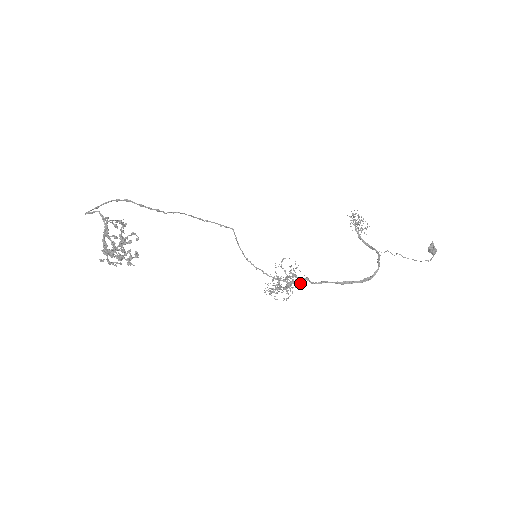
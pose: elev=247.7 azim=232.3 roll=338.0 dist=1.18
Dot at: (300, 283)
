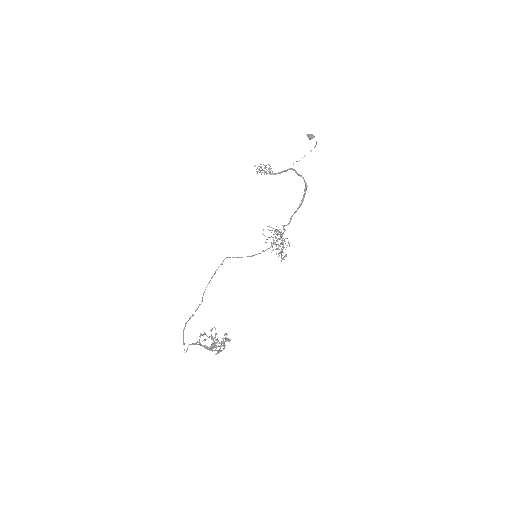
Dot at: occluded
